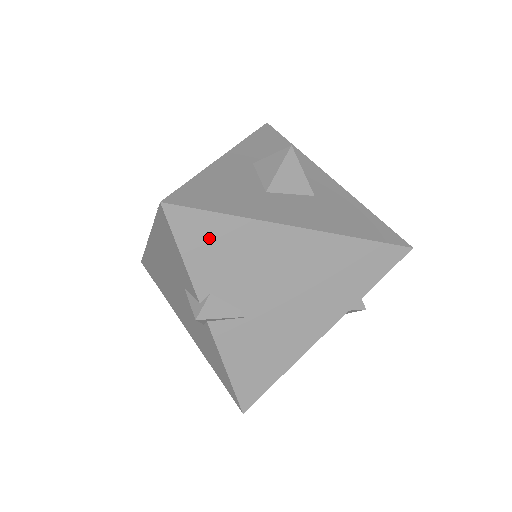
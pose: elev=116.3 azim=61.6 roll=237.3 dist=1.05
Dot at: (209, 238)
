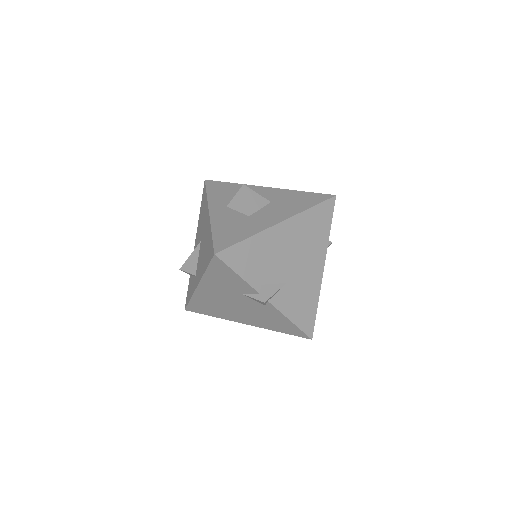
Dot at: (245, 256)
